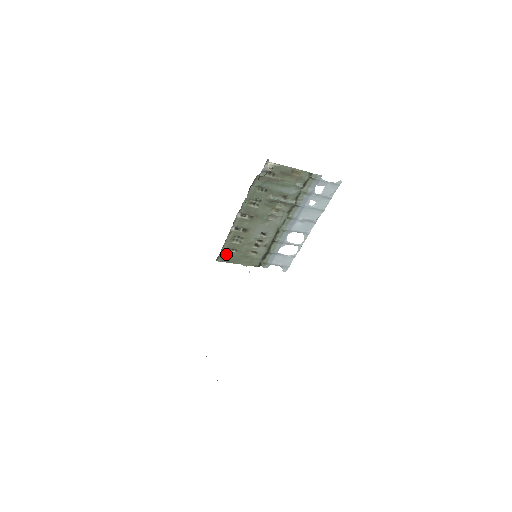
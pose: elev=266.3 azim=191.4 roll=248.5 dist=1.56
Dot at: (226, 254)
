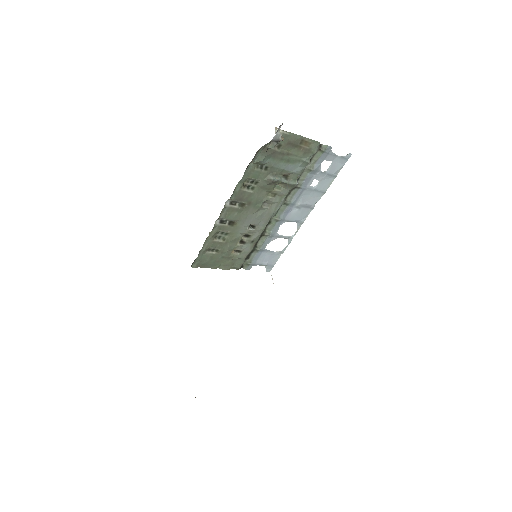
Dot at: (204, 257)
